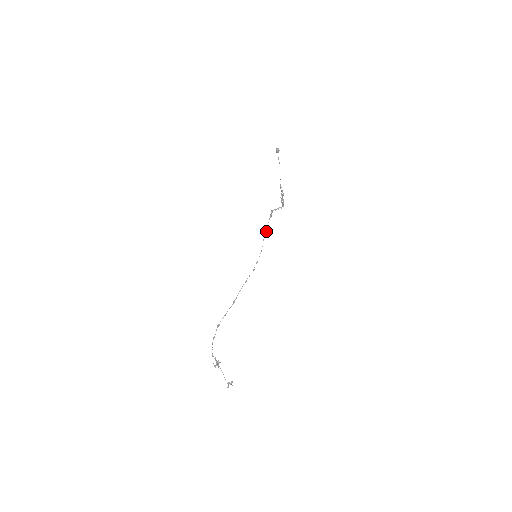
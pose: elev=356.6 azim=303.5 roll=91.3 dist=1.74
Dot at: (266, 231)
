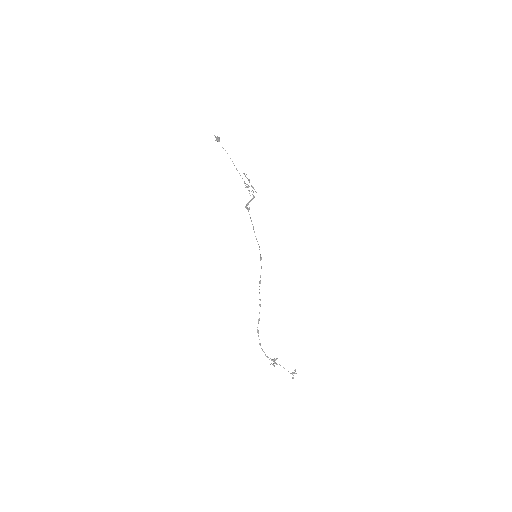
Dot at: occluded
